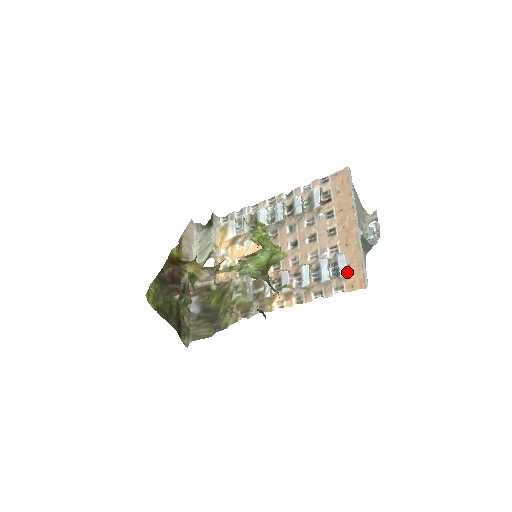
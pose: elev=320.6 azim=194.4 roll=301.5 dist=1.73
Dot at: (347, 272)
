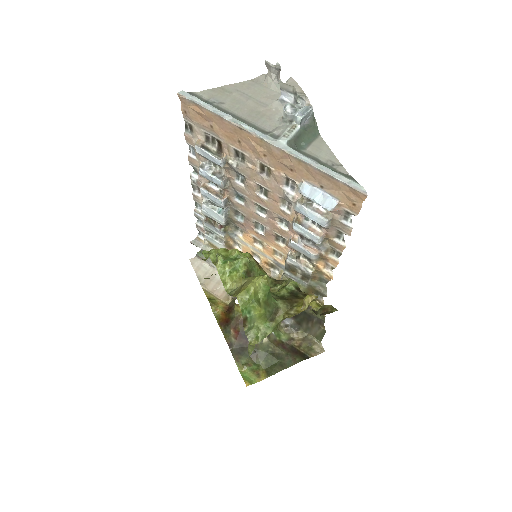
Dot at: (330, 196)
